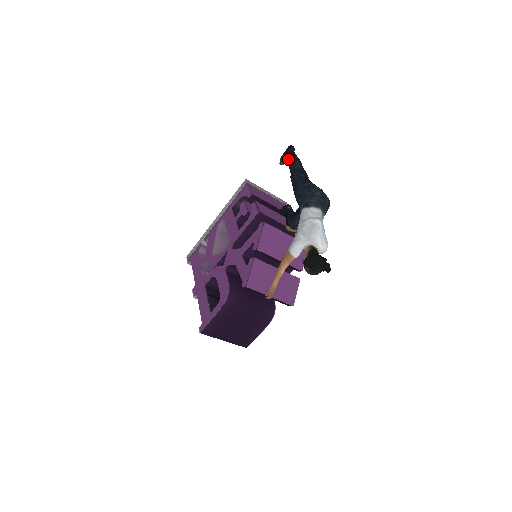
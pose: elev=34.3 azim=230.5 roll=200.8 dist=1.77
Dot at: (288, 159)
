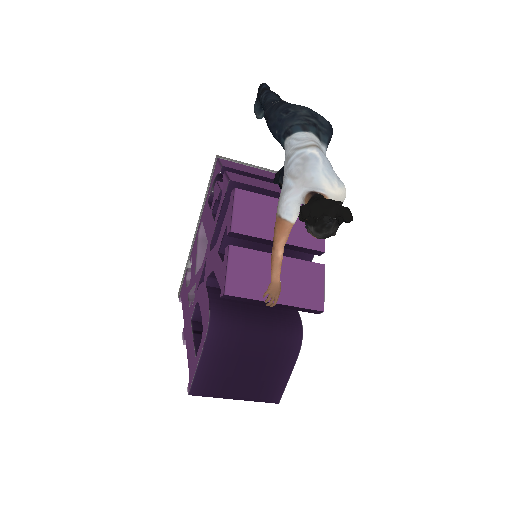
Dot at: (259, 98)
